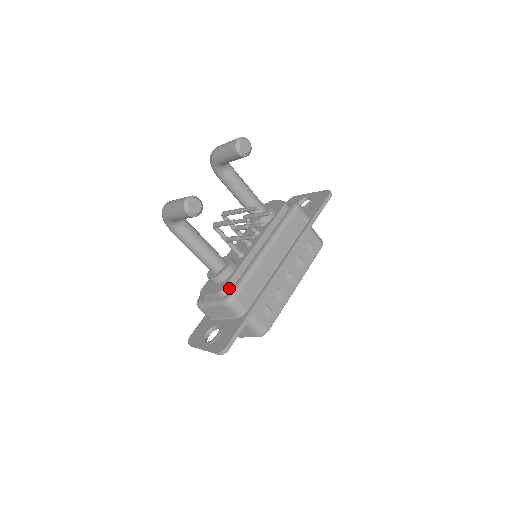
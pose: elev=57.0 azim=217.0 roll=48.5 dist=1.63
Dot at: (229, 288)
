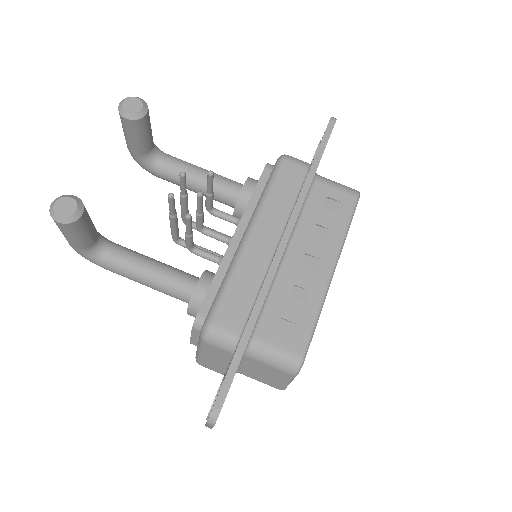
Dot at: (206, 313)
